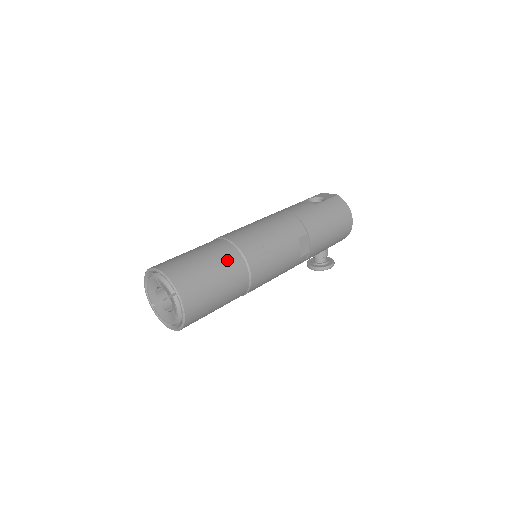
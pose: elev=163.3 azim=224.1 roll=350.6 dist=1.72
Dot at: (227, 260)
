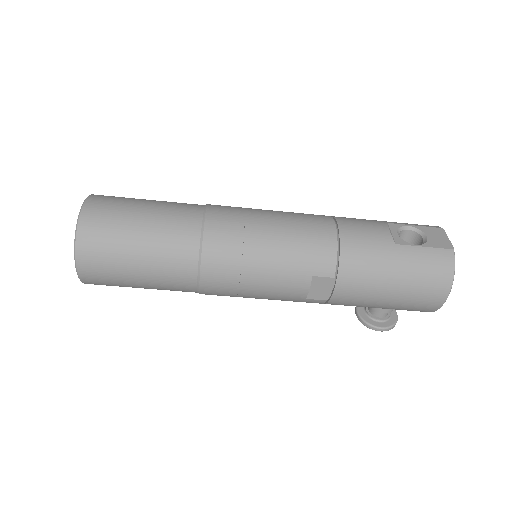
Dot at: (172, 245)
